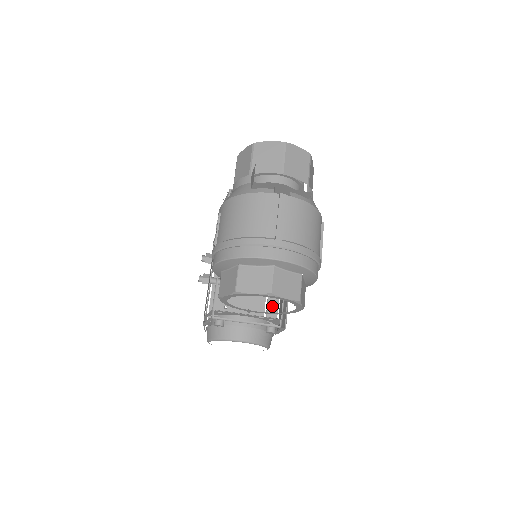
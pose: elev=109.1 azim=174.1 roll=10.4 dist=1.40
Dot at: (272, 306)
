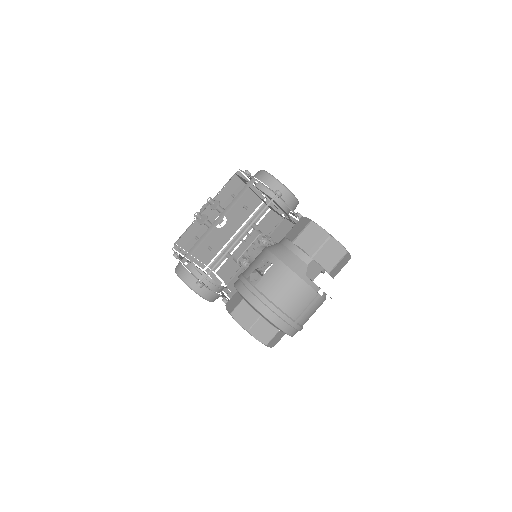
Dot at: occluded
